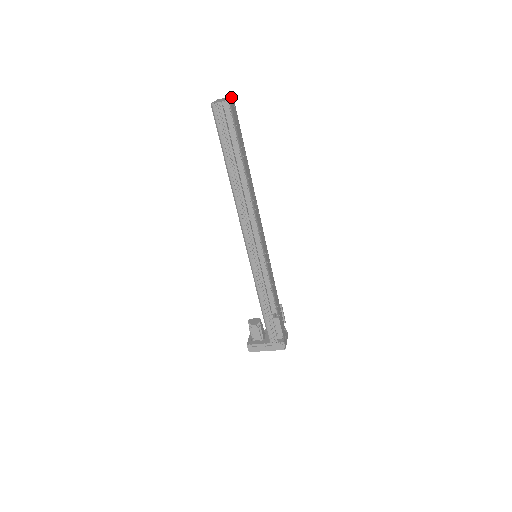
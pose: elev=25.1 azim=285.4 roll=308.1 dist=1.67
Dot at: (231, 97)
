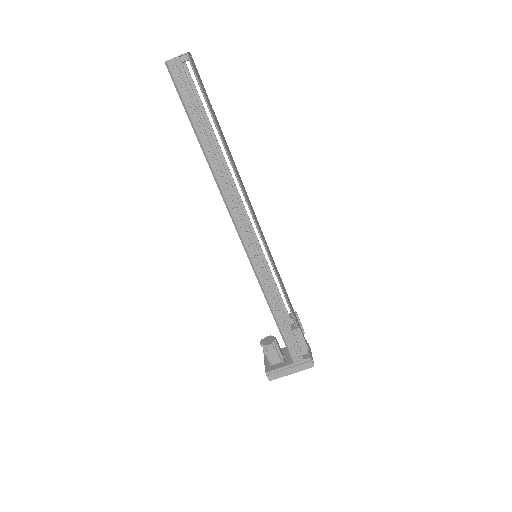
Dot at: occluded
